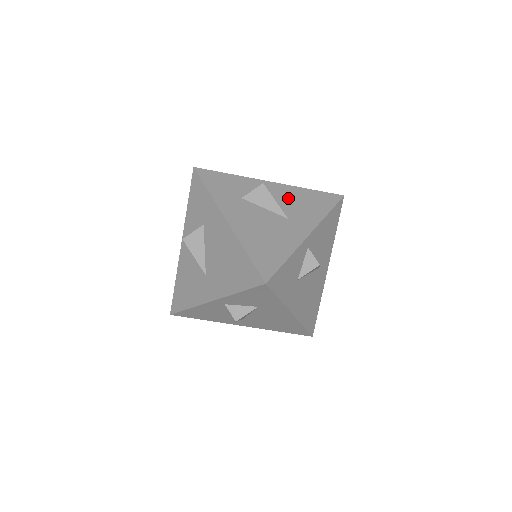
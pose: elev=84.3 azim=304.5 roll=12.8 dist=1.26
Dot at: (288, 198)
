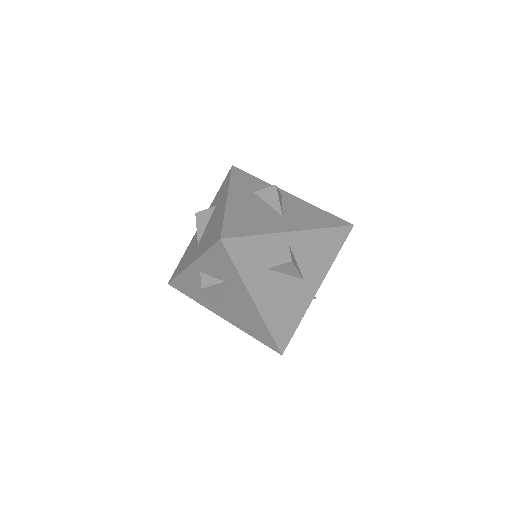
Dot at: (296, 207)
